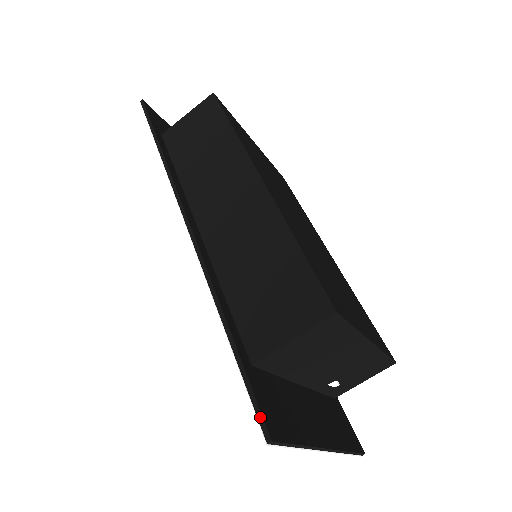
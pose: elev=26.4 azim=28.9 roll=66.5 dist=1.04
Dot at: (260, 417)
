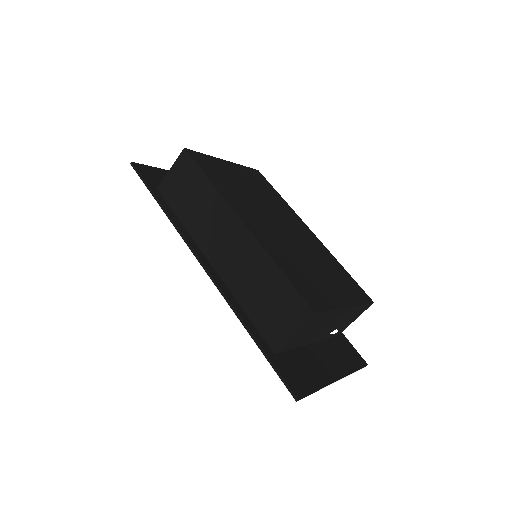
Dot at: (288, 388)
